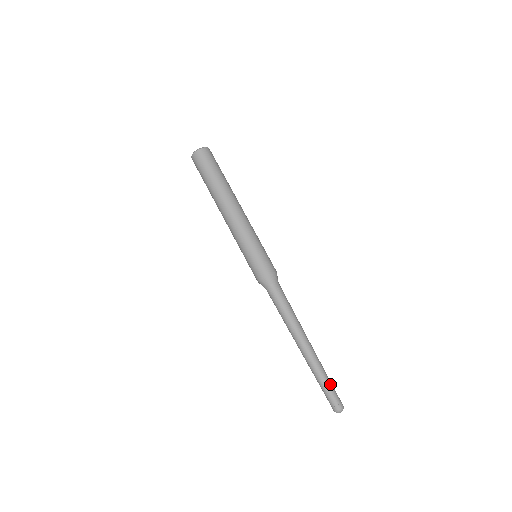
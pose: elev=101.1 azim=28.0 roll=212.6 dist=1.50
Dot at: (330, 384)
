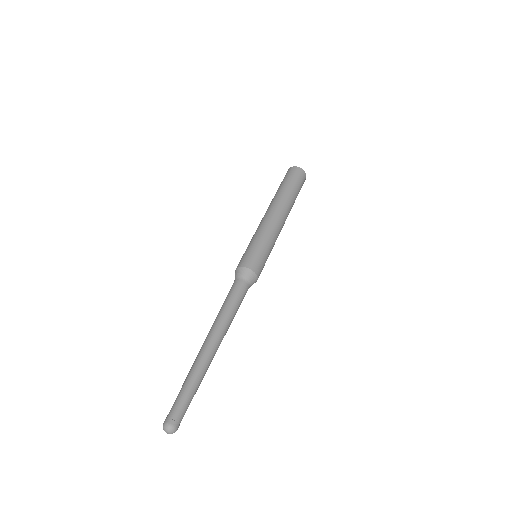
Dot at: (183, 393)
